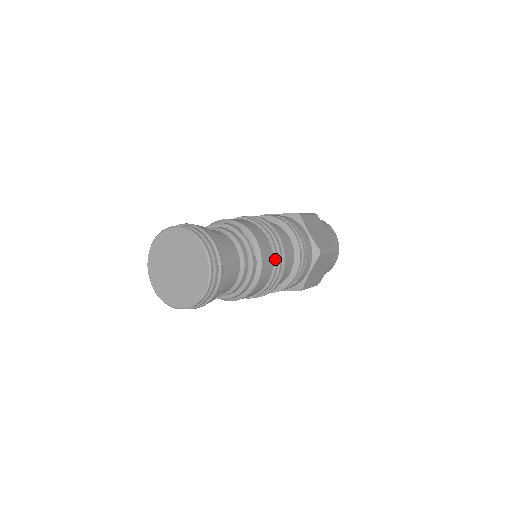
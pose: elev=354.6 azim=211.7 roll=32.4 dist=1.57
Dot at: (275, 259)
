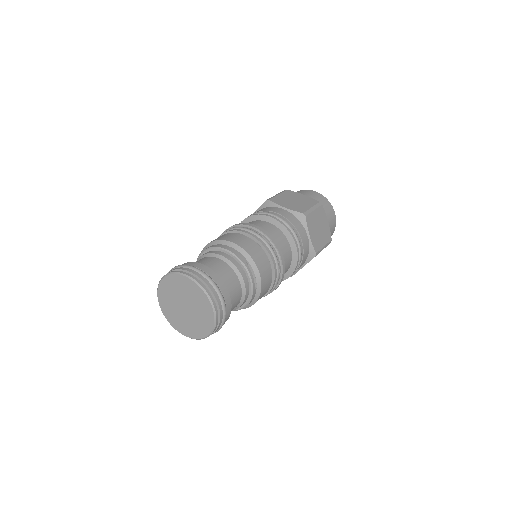
Dot at: (273, 281)
